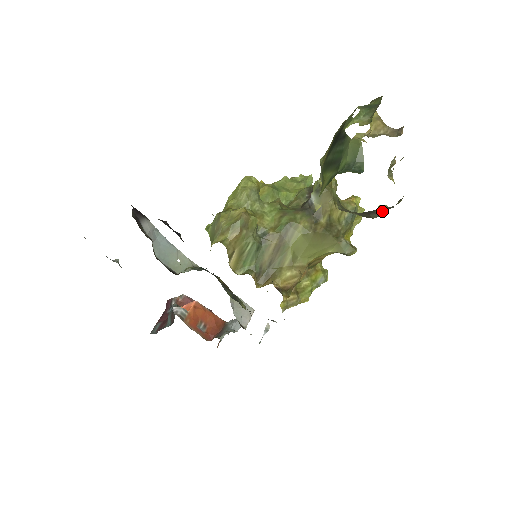
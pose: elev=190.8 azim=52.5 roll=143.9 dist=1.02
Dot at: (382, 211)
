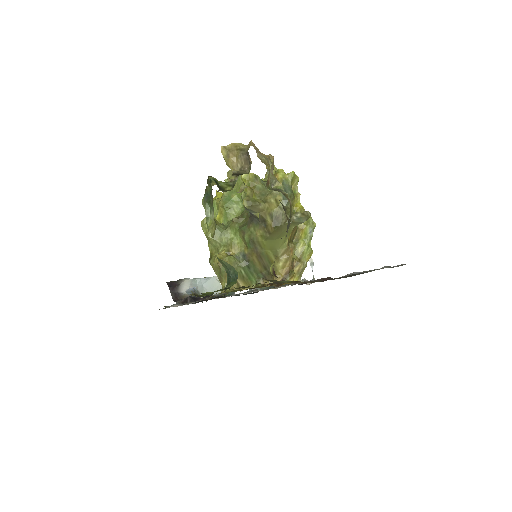
Dot at: occluded
